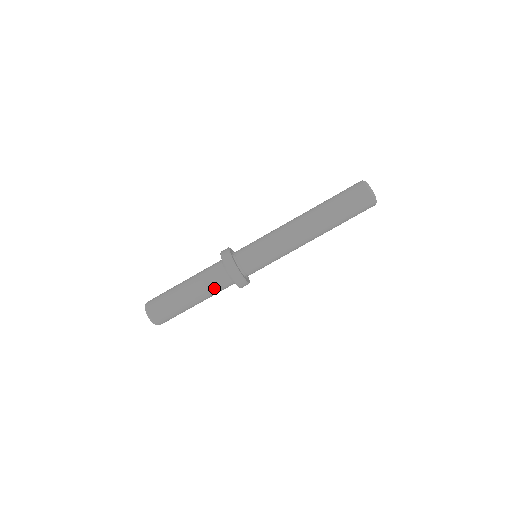
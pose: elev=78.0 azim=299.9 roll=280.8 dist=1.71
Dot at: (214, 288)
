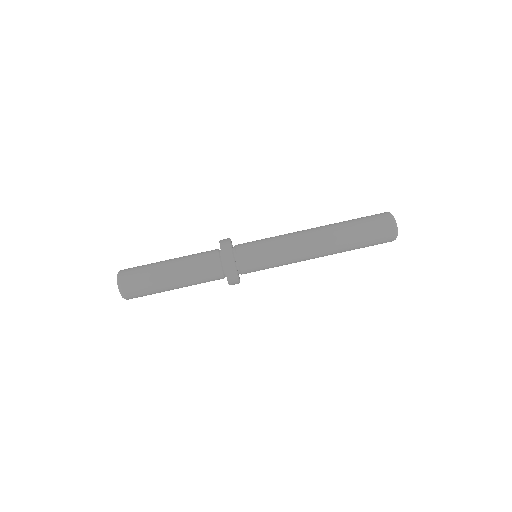
Dot at: (200, 267)
